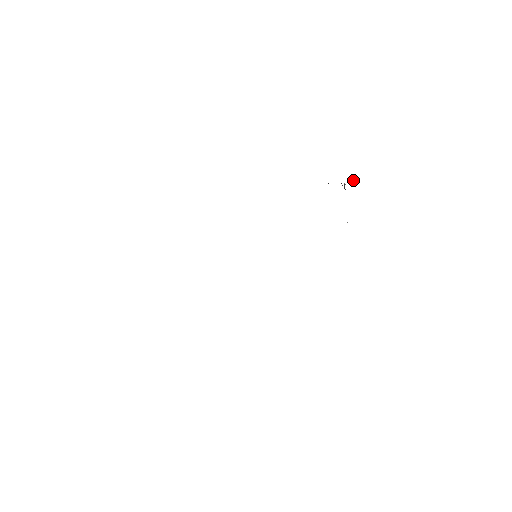
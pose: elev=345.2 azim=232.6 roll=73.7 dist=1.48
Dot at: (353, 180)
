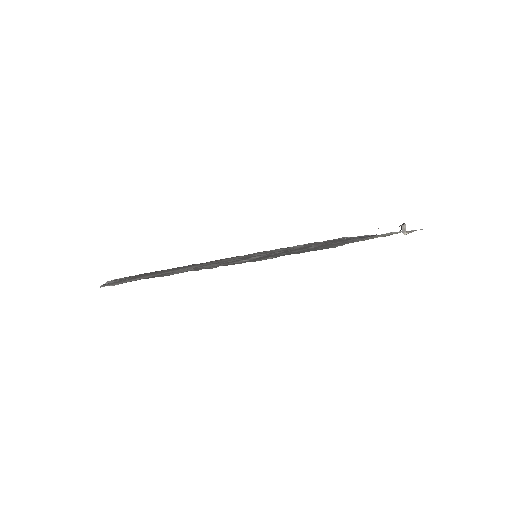
Dot at: occluded
